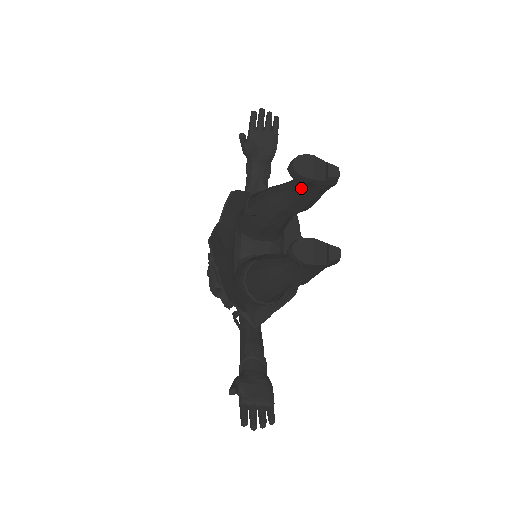
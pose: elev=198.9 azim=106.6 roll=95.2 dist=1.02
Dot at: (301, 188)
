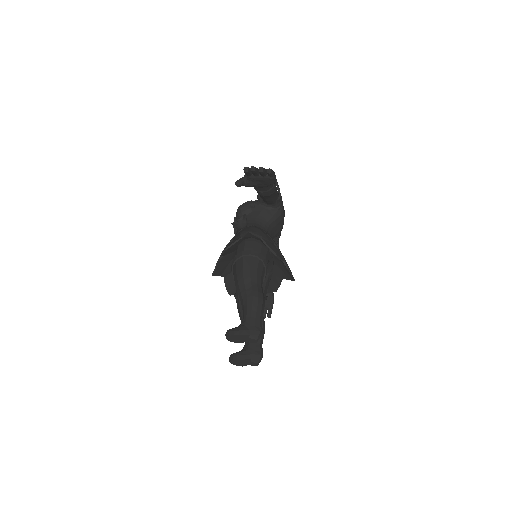
Dot at: occluded
